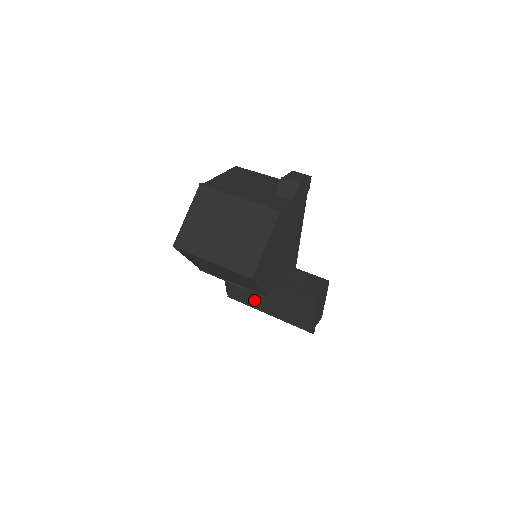
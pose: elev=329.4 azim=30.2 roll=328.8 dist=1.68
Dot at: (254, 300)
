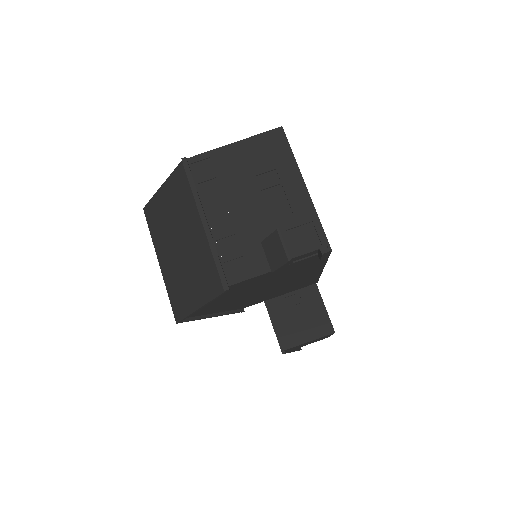
Dot at: occluded
